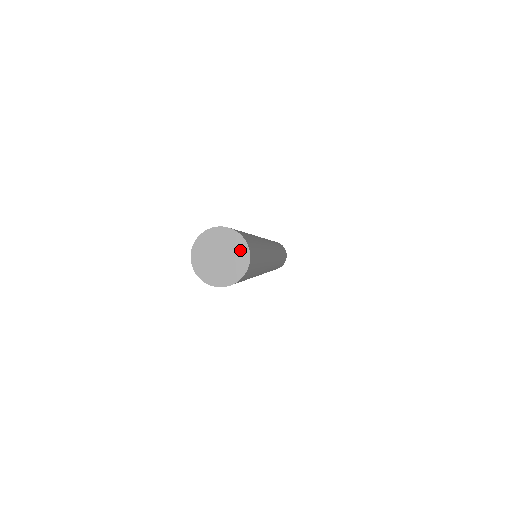
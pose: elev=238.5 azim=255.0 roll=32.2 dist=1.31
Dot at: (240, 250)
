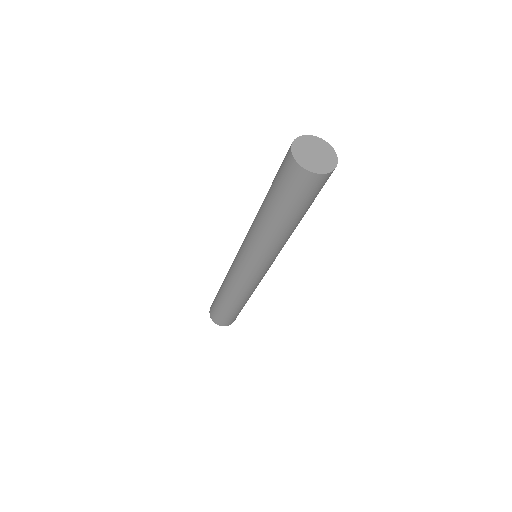
Dot at: (331, 156)
